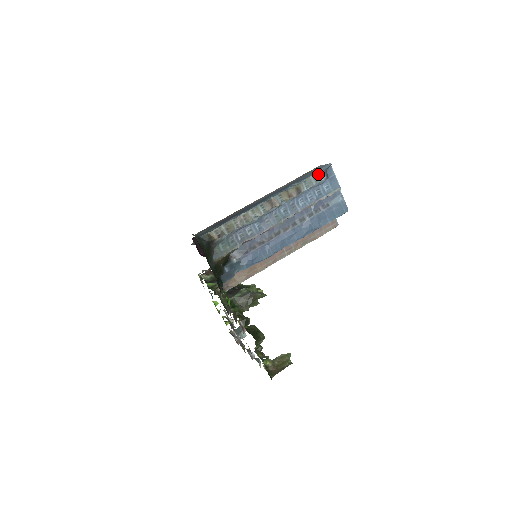
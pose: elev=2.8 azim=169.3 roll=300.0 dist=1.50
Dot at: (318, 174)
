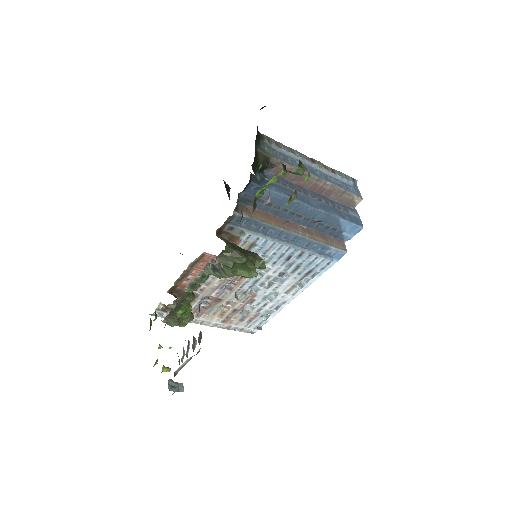
Dot at: (348, 176)
